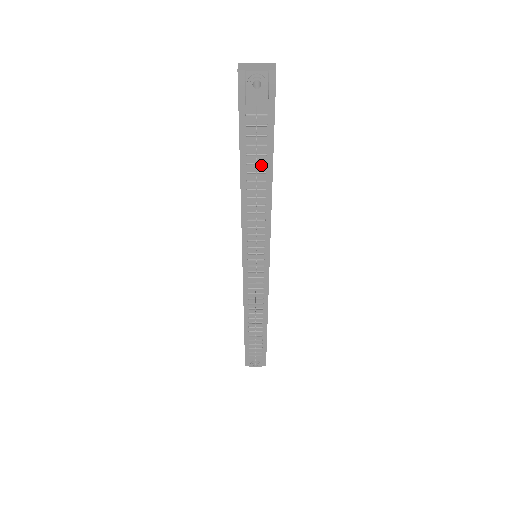
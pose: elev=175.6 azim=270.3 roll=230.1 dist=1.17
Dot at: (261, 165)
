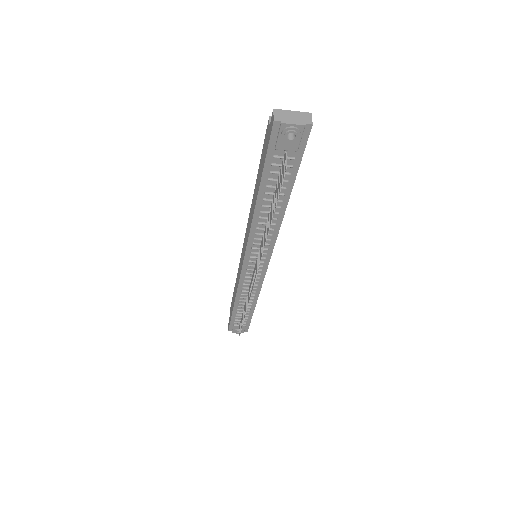
Dot at: (279, 195)
